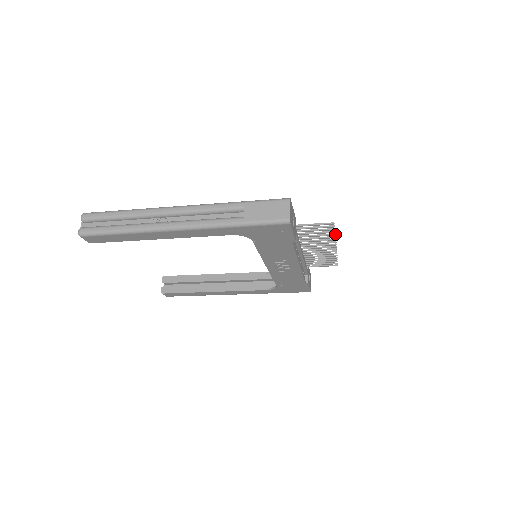
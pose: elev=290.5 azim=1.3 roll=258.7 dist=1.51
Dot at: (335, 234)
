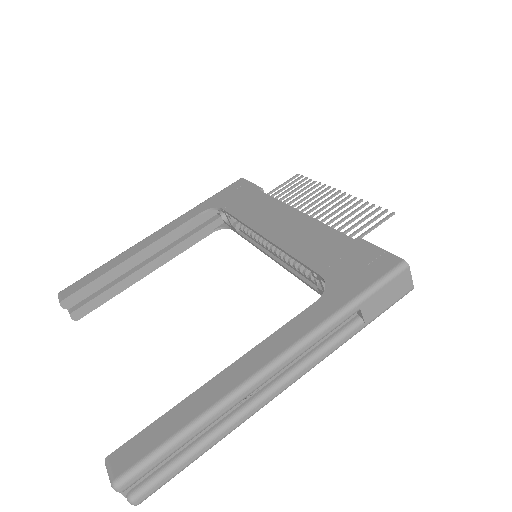
Dot at: (368, 203)
